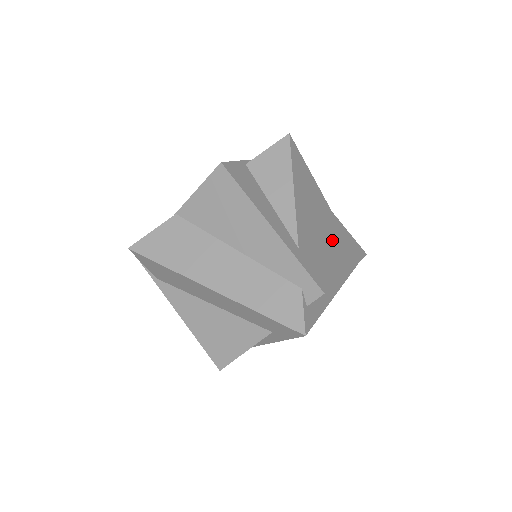
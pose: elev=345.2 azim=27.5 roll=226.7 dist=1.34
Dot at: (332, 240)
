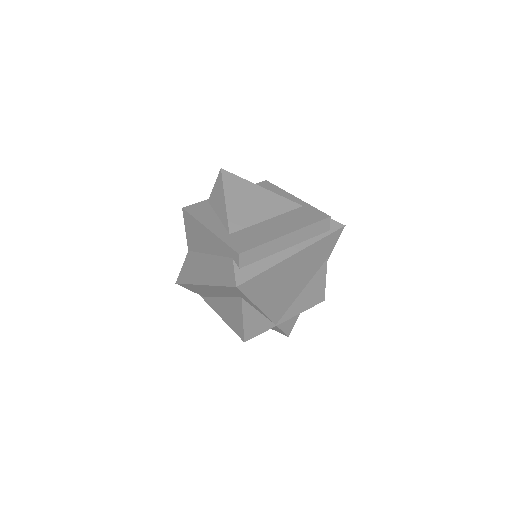
Dot at: (281, 219)
